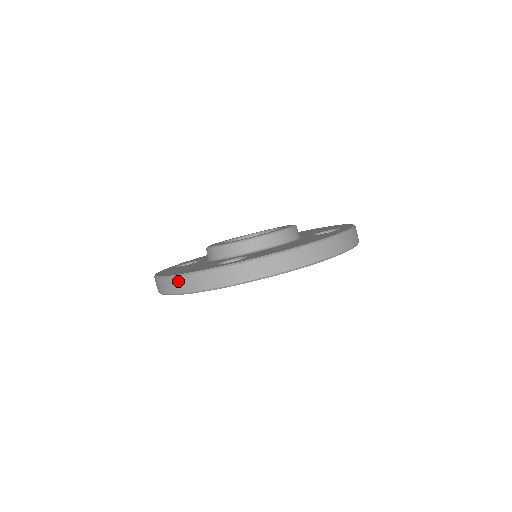
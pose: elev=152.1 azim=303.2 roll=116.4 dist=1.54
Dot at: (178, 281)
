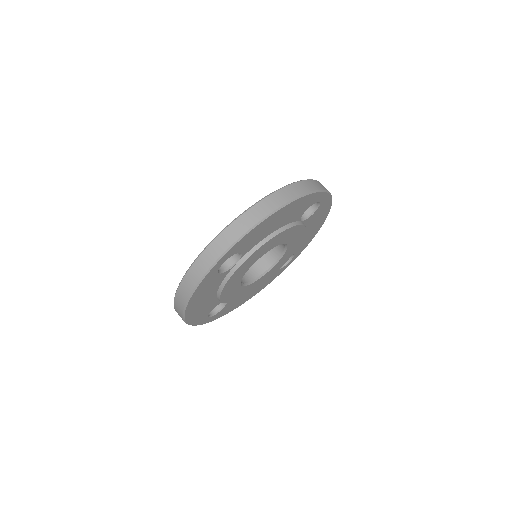
Dot at: (182, 288)
